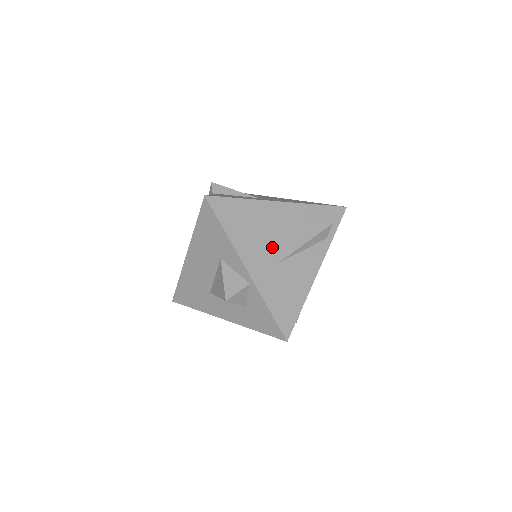
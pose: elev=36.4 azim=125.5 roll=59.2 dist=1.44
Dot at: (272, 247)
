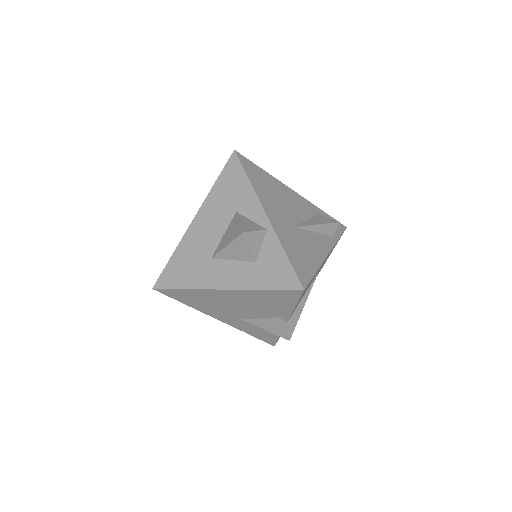
Dot at: (288, 214)
